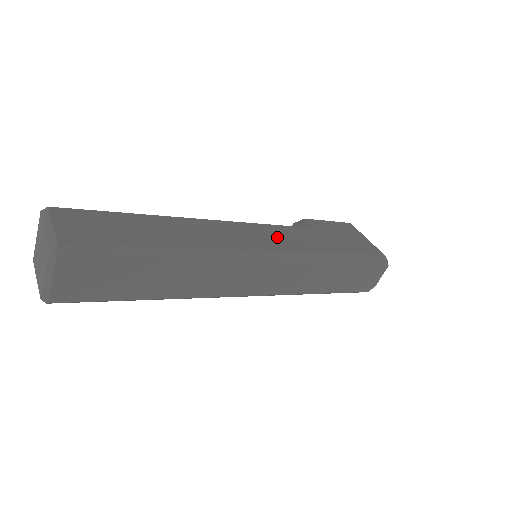
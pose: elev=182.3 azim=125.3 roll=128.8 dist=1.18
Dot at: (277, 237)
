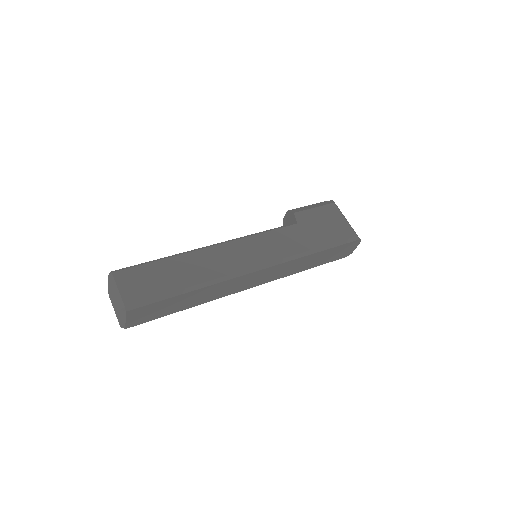
Dot at: (269, 246)
